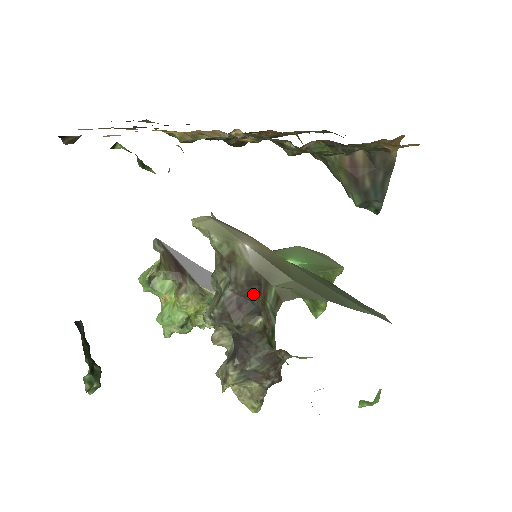
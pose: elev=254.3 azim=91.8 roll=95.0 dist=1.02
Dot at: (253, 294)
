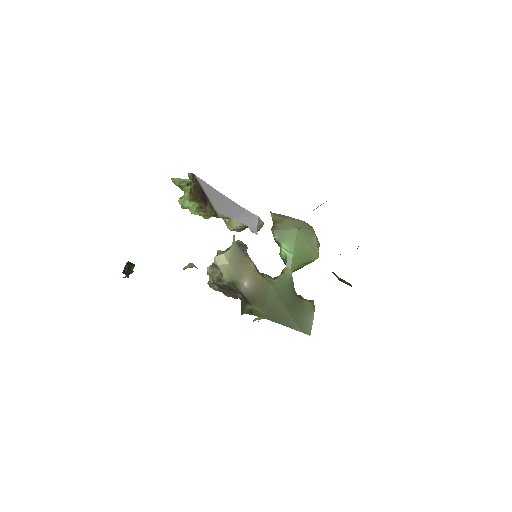
Dot at: (240, 294)
